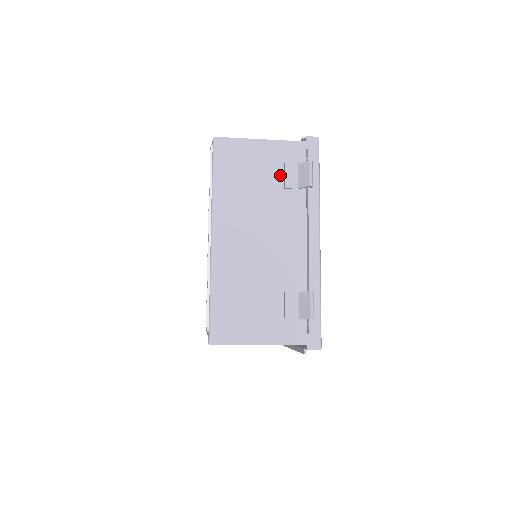
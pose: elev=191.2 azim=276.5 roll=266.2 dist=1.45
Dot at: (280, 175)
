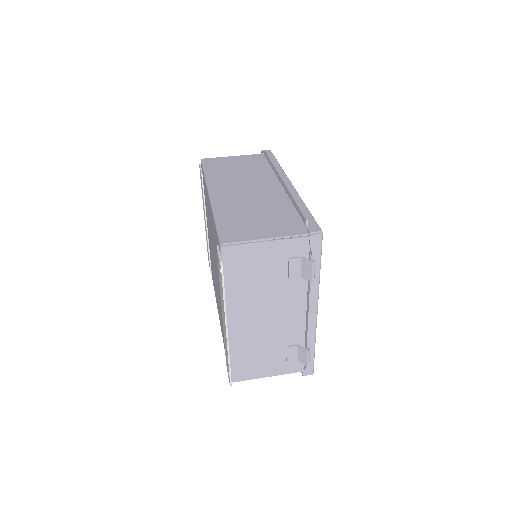
Dot at: (285, 267)
